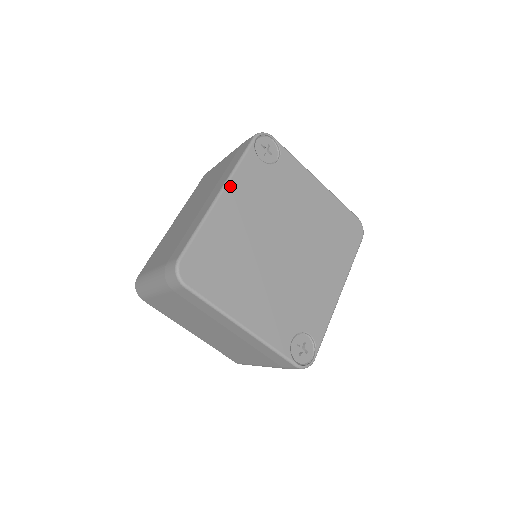
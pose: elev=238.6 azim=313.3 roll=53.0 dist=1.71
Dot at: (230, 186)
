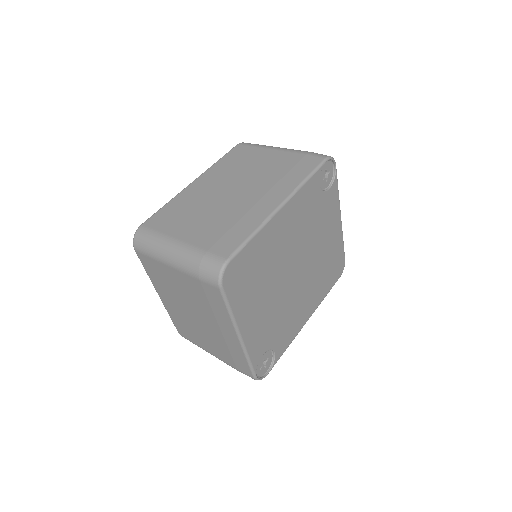
Dot at: (291, 201)
